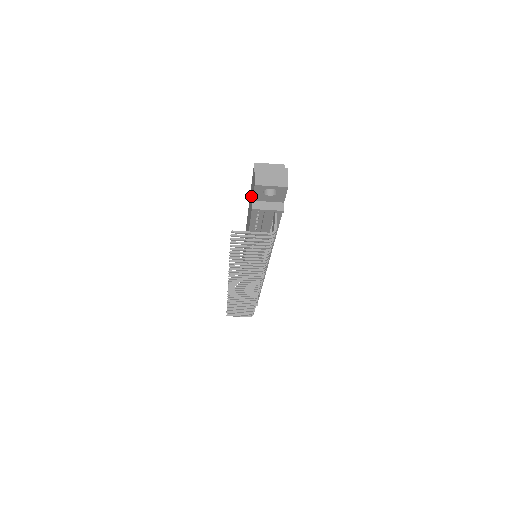
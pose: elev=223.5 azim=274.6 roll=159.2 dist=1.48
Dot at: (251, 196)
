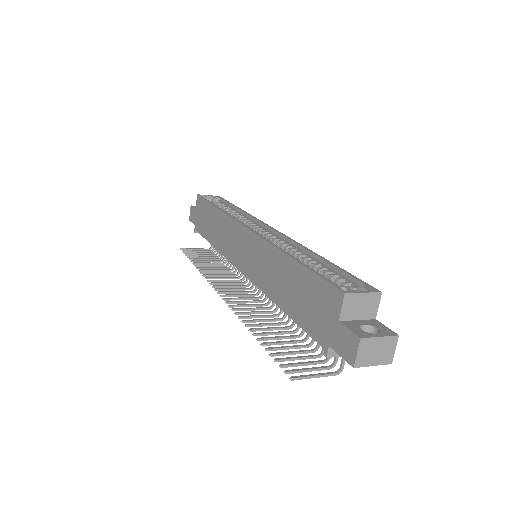
Dot at: (315, 306)
